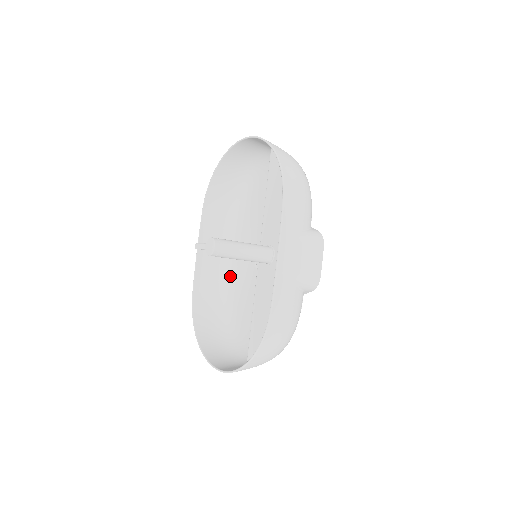
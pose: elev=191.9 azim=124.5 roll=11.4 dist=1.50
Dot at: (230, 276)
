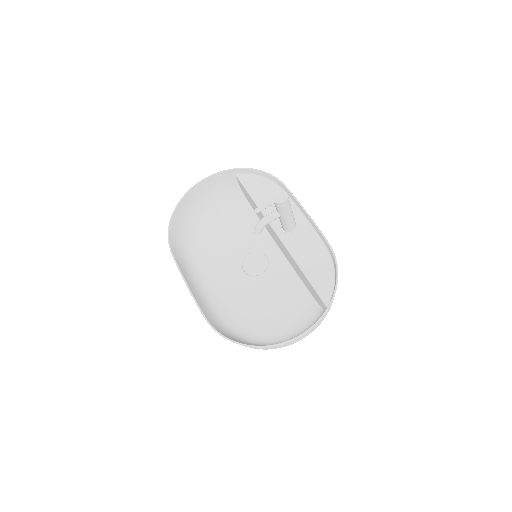
Dot at: (222, 301)
